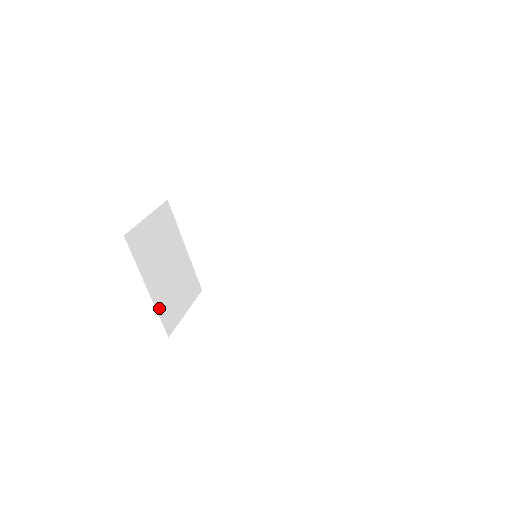
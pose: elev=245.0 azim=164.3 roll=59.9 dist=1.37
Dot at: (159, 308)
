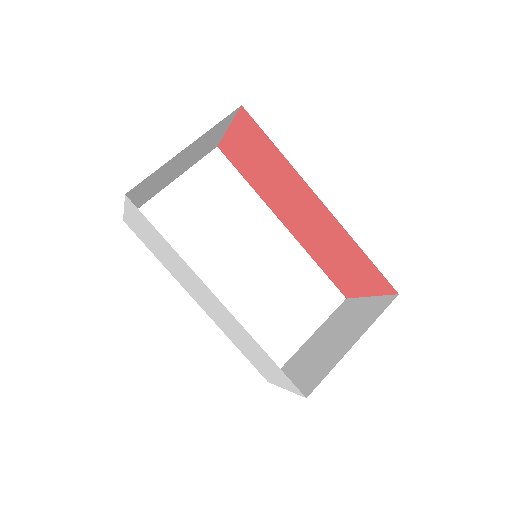
Dot at: (160, 169)
